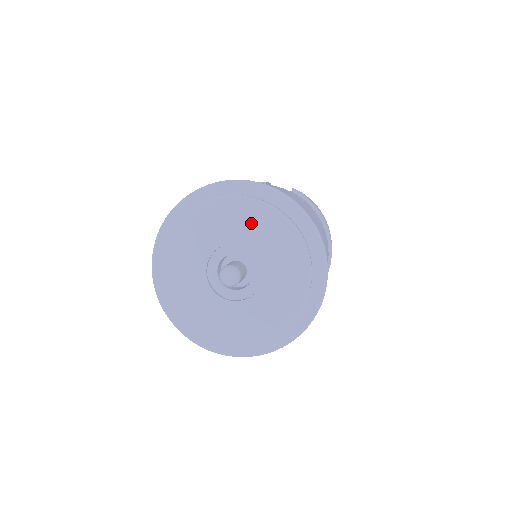
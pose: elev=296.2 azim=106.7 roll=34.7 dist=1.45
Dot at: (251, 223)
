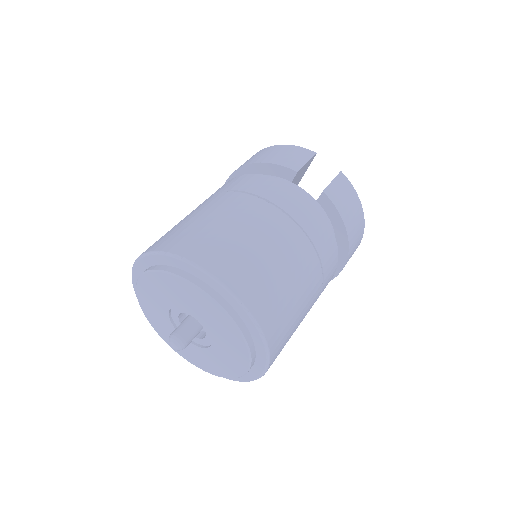
Dot at: (204, 309)
